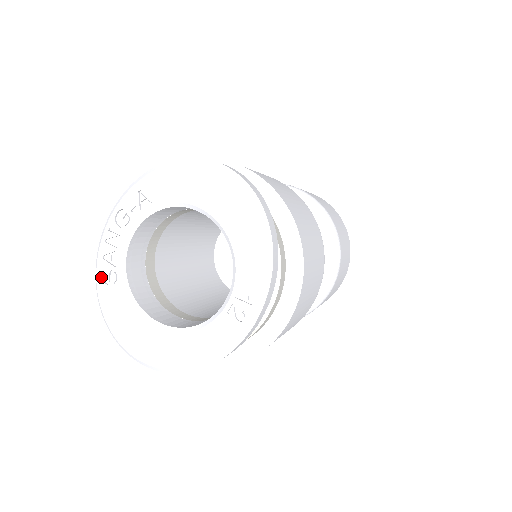
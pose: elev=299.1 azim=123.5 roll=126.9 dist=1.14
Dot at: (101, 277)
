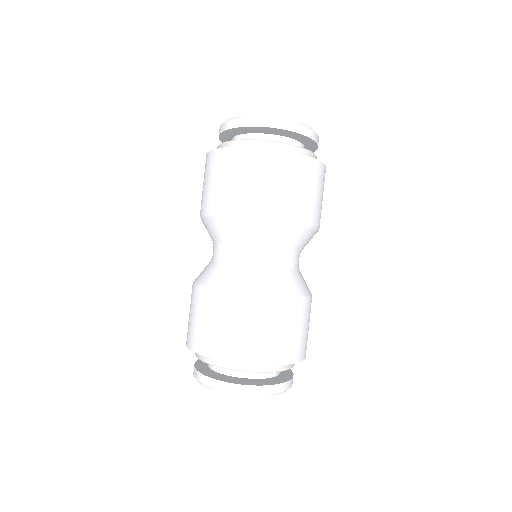
Dot at: occluded
